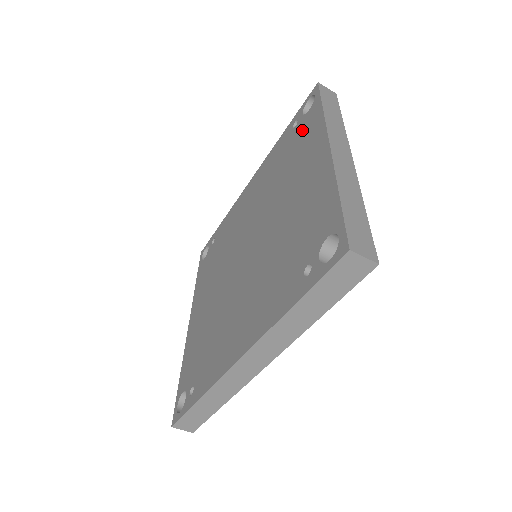
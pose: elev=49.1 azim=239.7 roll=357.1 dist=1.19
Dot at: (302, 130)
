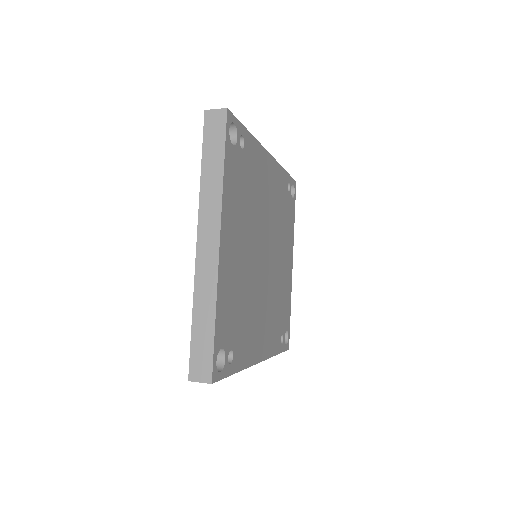
Dot at: occluded
